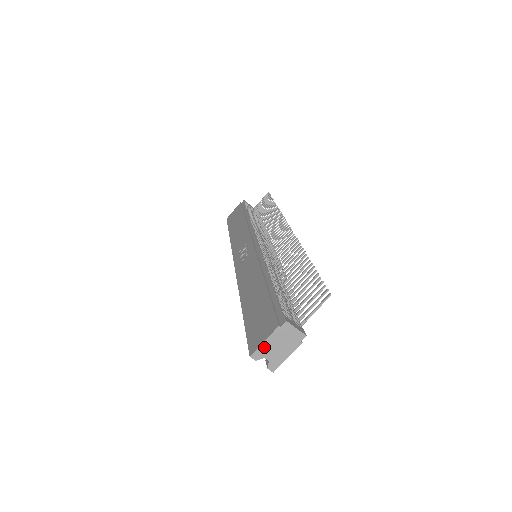
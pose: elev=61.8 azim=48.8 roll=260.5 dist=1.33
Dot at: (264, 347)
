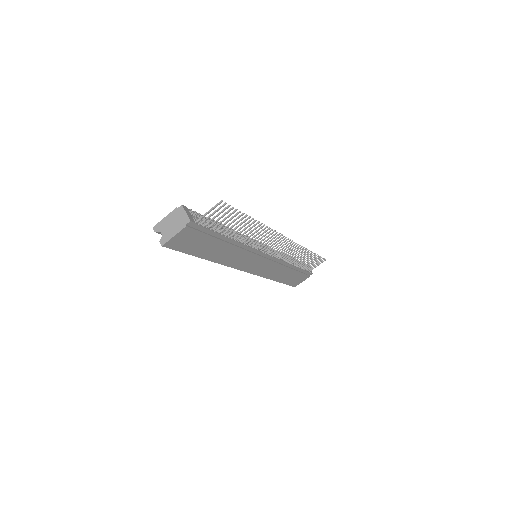
Dot at: (163, 222)
